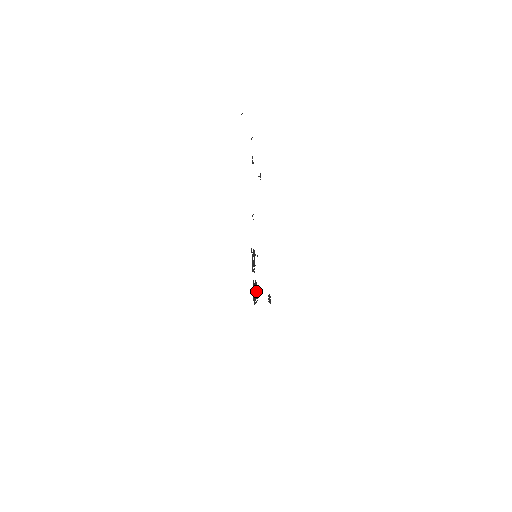
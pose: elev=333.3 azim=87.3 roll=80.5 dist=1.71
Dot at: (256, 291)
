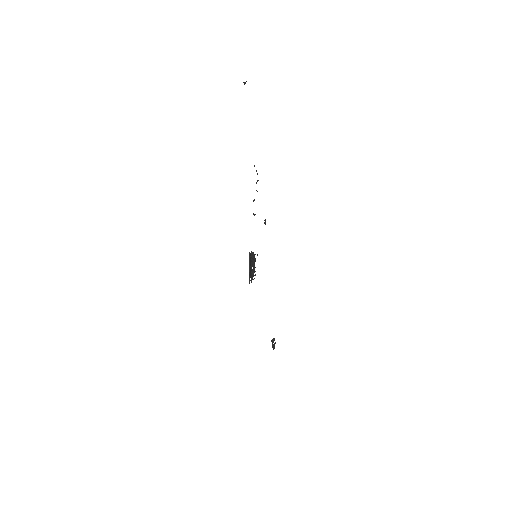
Dot at: occluded
